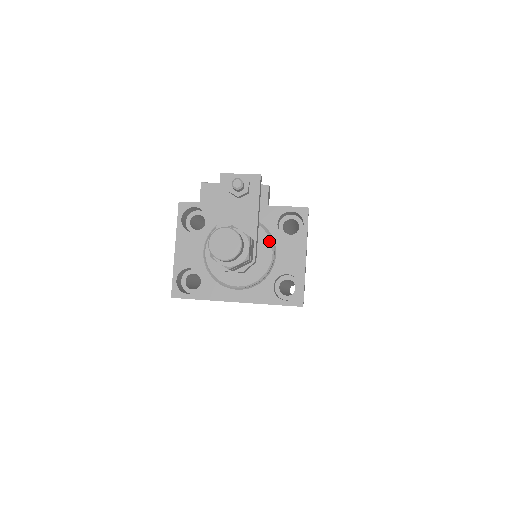
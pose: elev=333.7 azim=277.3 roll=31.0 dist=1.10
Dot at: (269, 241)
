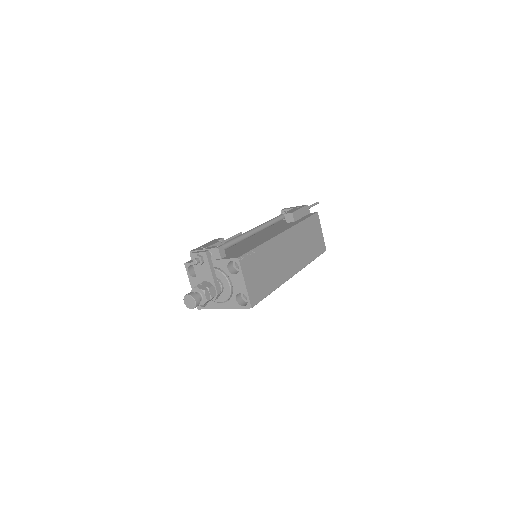
Dot at: (226, 279)
